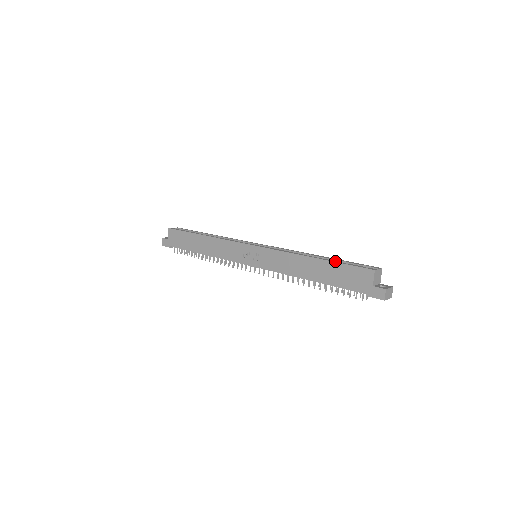
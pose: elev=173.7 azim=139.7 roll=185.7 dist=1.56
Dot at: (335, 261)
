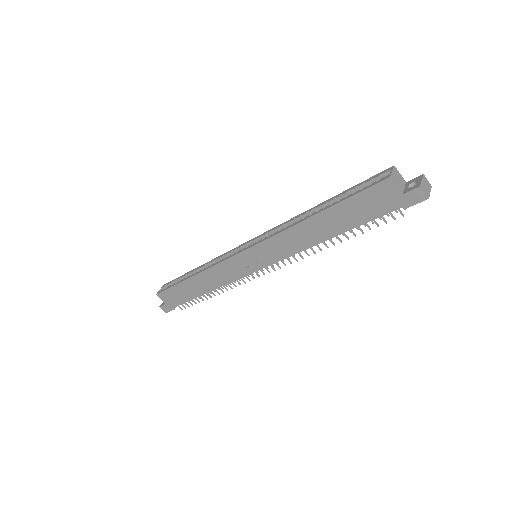
Dot at: (338, 201)
